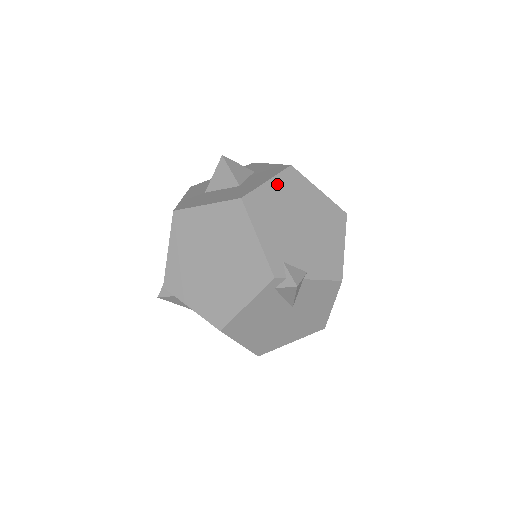
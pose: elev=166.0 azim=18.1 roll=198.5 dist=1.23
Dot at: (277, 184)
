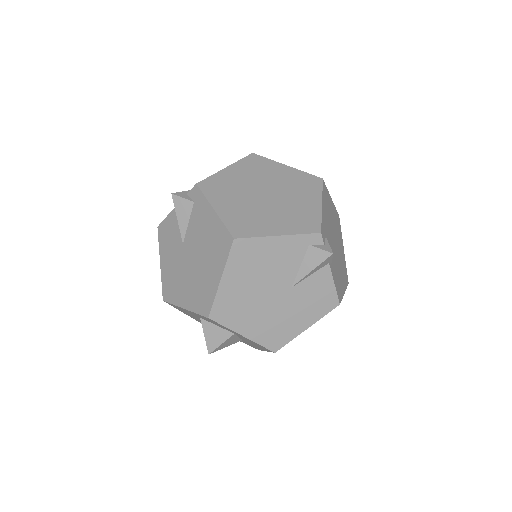
Dot at: (334, 208)
